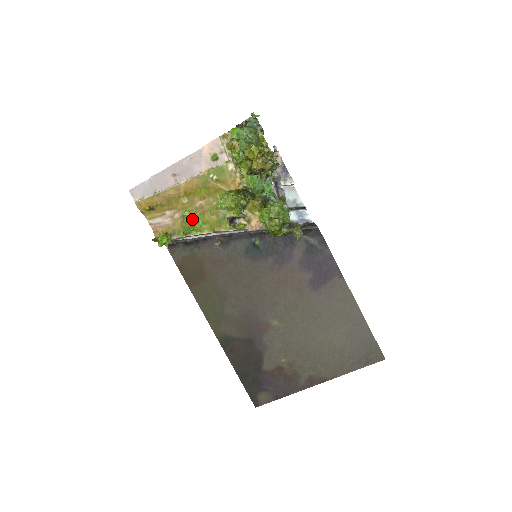
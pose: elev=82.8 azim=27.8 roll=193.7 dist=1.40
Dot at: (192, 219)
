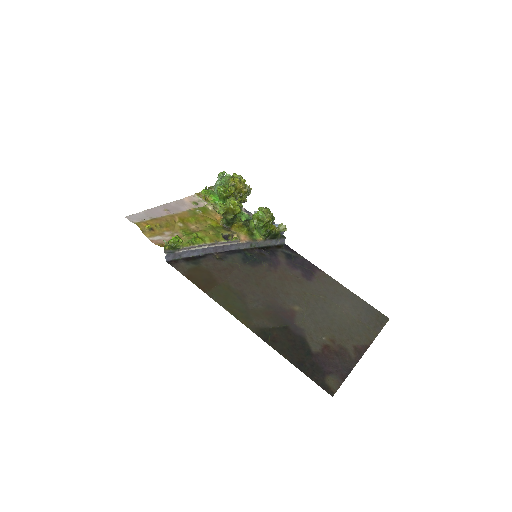
Dot at: (192, 234)
